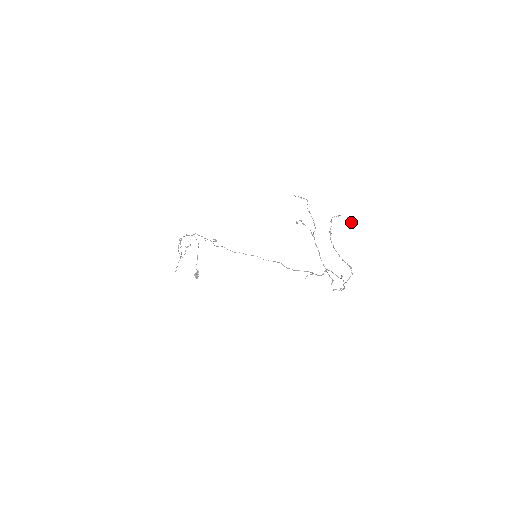
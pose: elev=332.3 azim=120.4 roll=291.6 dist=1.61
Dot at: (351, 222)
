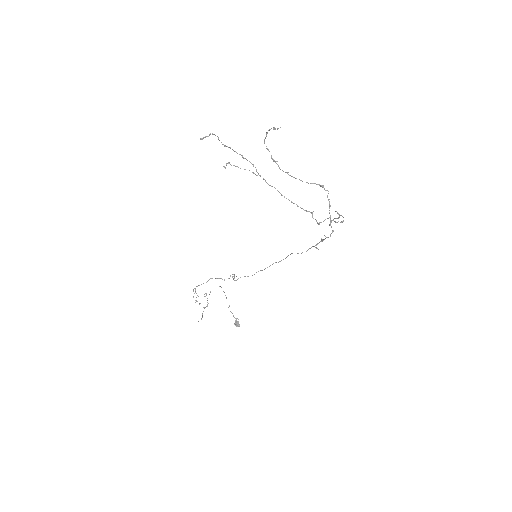
Dot at: (277, 129)
